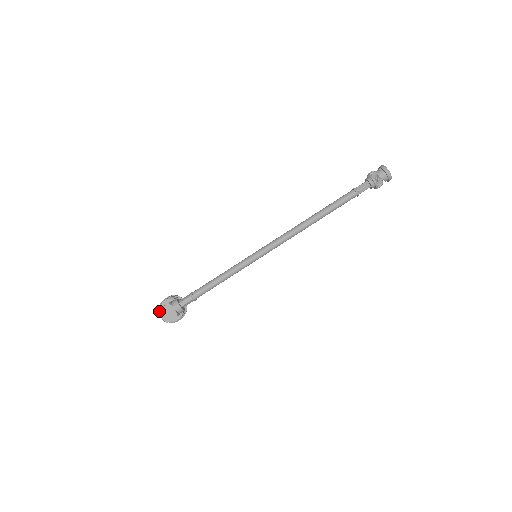
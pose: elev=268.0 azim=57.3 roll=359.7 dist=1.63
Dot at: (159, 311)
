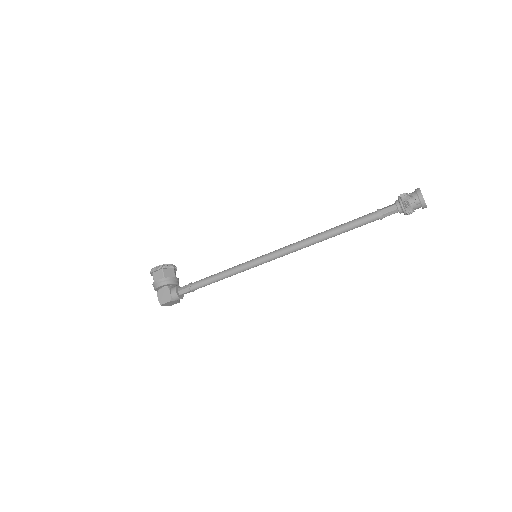
Dot at: (162, 305)
